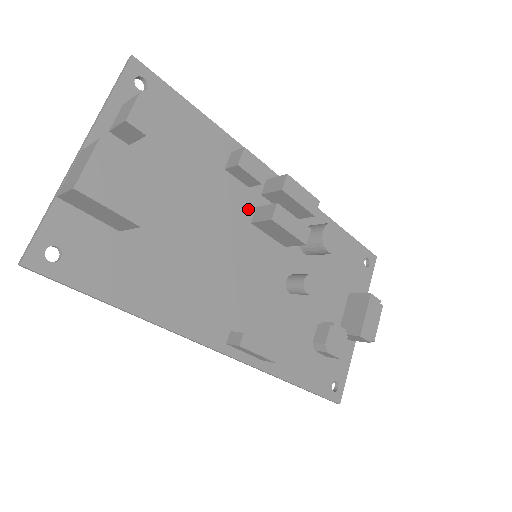
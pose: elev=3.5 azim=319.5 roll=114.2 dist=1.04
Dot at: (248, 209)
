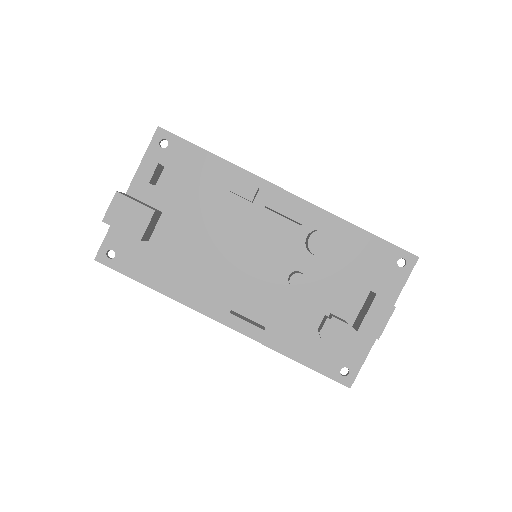
Dot at: (251, 220)
